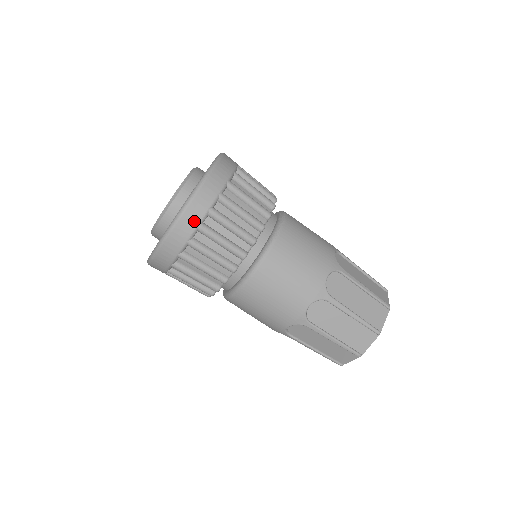
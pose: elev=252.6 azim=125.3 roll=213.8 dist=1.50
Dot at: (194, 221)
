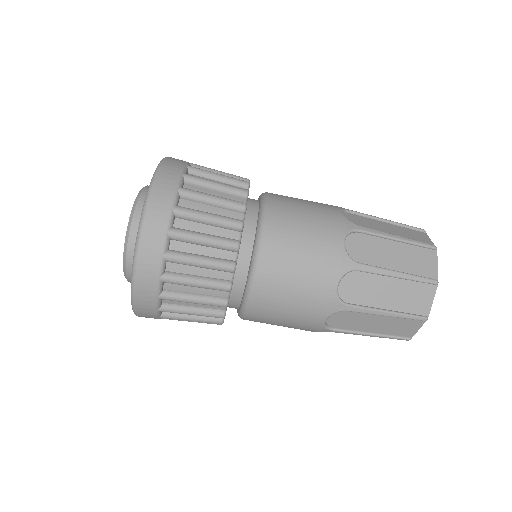
Dot at: (151, 295)
